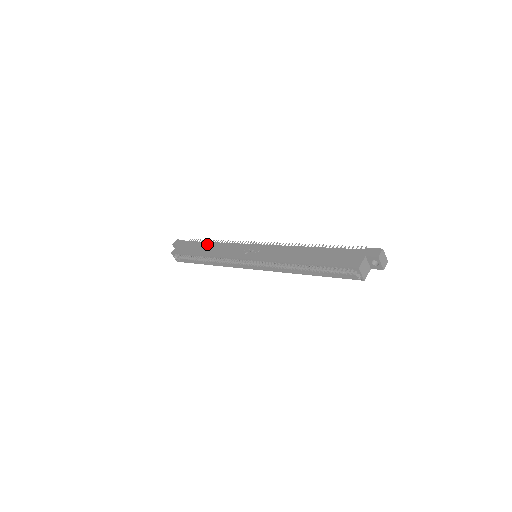
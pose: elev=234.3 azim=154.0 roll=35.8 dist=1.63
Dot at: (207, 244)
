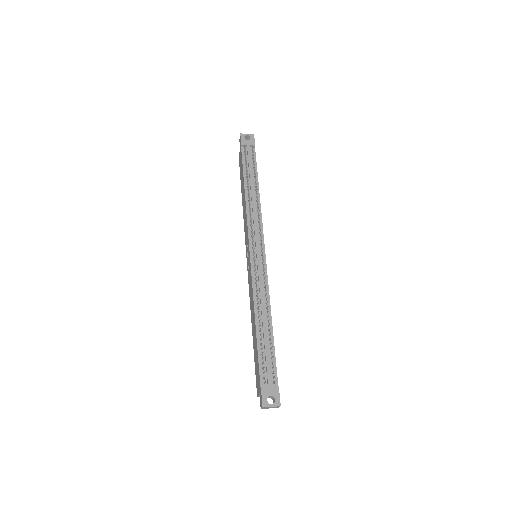
Dot at: (243, 186)
